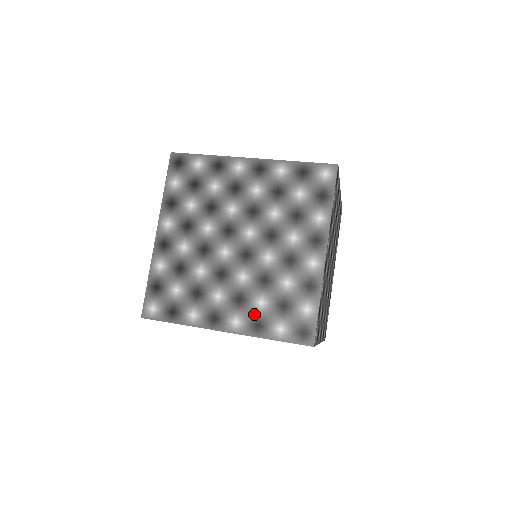
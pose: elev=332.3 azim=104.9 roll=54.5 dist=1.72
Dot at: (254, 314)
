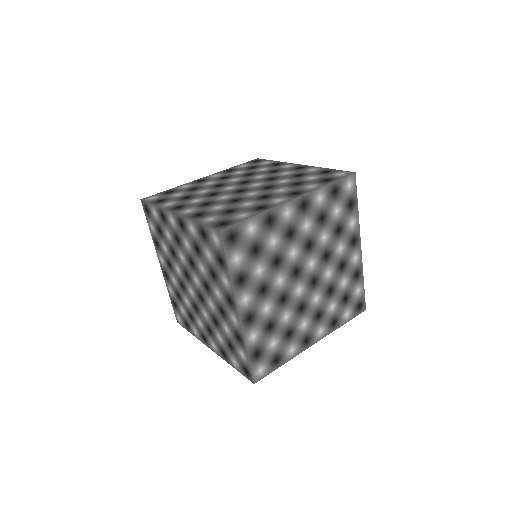
Dot at: (219, 344)
